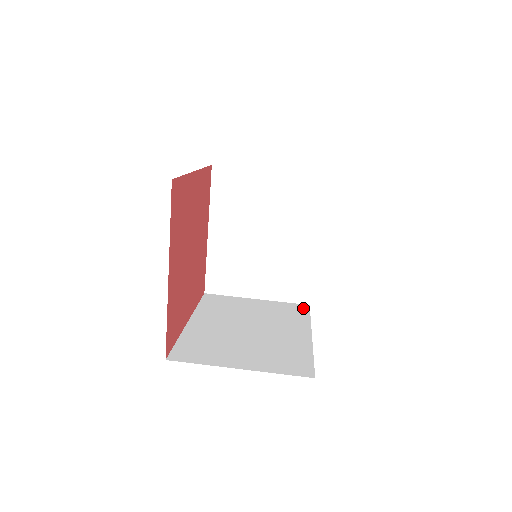
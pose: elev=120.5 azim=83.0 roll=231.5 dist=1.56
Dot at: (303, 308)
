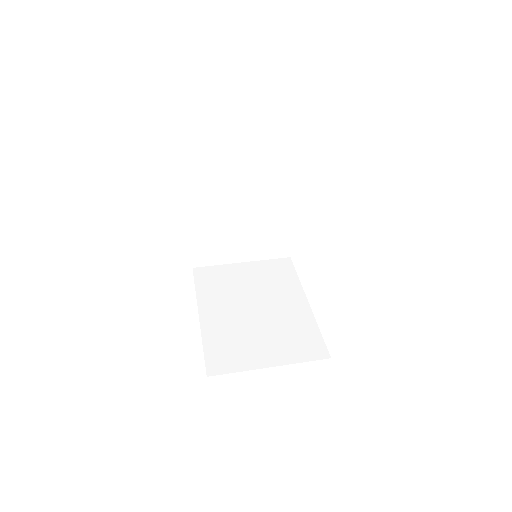
Dot at: (287, 264)
